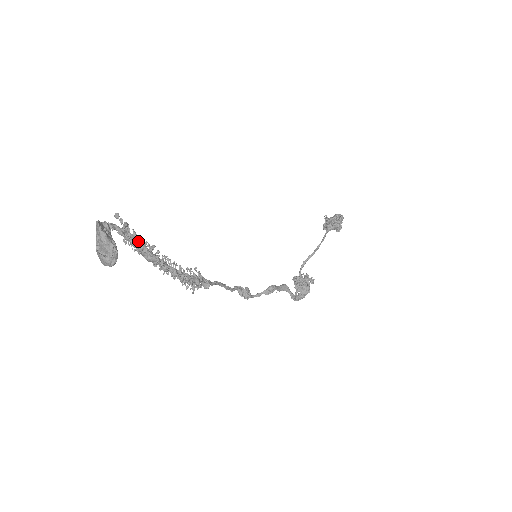
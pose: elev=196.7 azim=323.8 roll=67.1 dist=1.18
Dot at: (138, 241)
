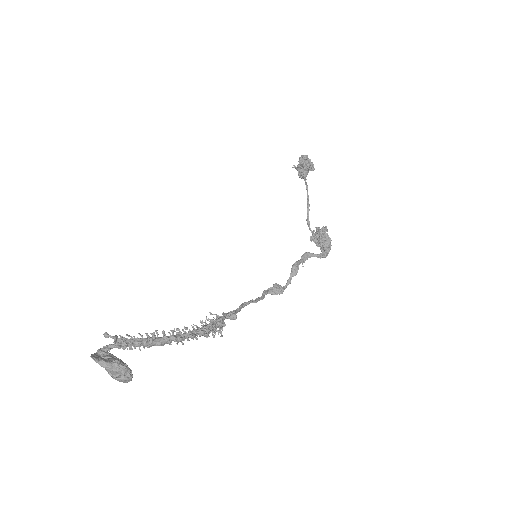
Dot at: (138, 340)
